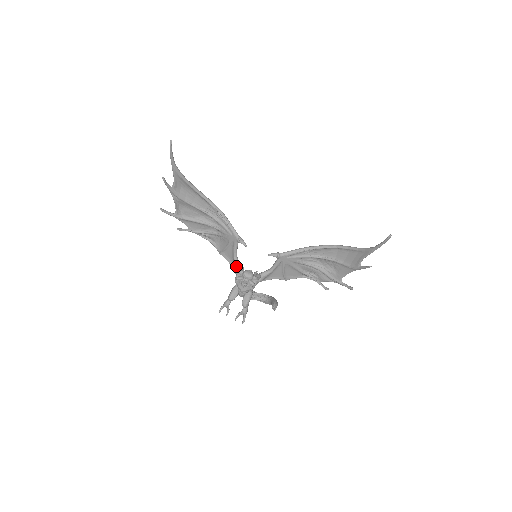
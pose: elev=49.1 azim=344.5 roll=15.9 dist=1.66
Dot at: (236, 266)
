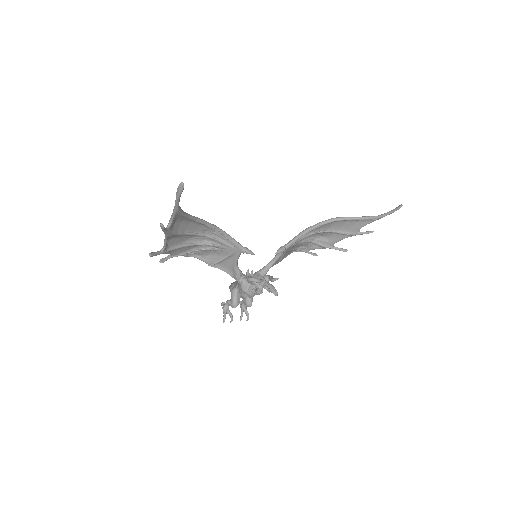
Dot at: (239, 275)
